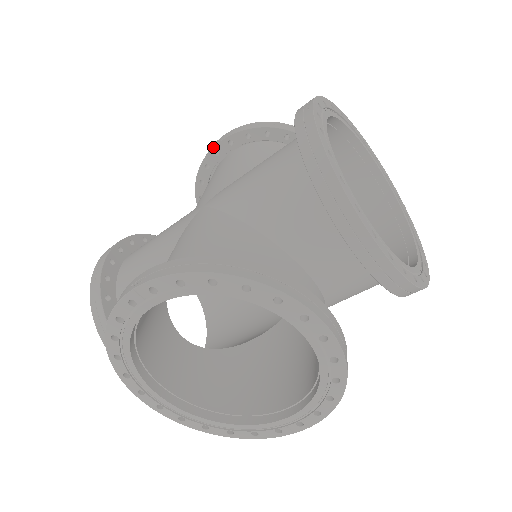
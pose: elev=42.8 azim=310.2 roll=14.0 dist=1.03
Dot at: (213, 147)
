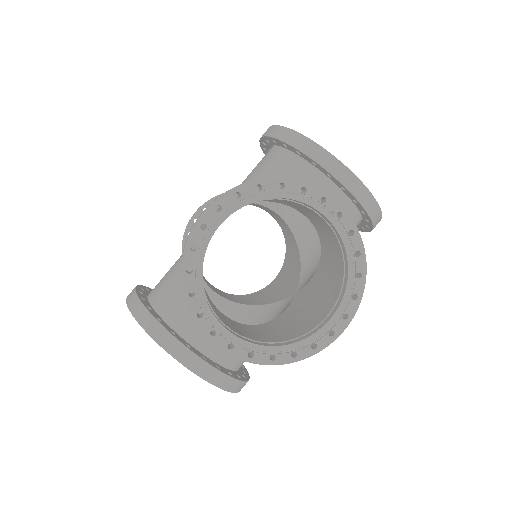
Dot at: (192, 217)
